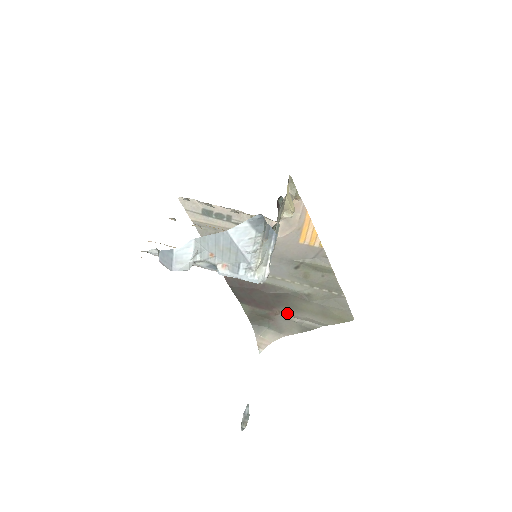
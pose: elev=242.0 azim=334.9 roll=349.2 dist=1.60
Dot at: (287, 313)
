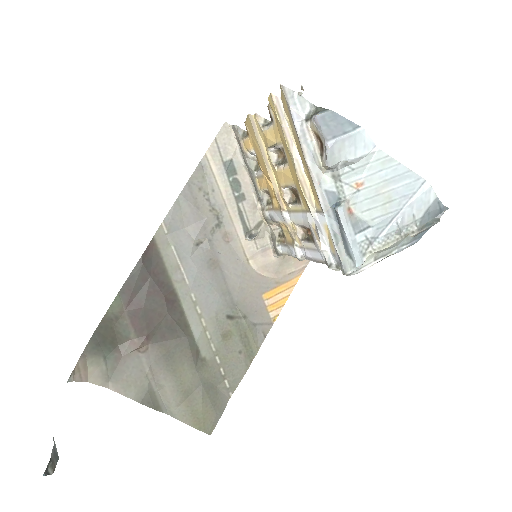
Dot at: (153, 360)
